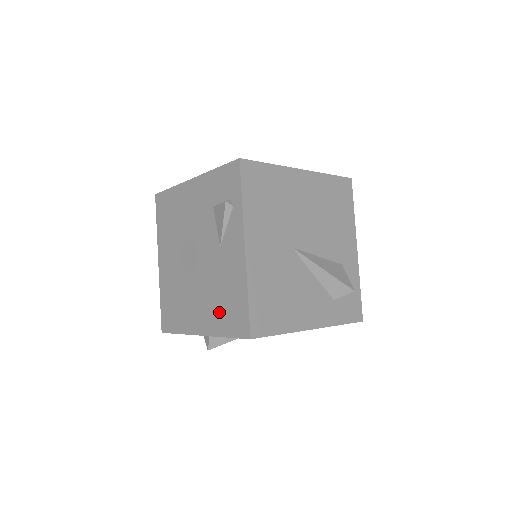
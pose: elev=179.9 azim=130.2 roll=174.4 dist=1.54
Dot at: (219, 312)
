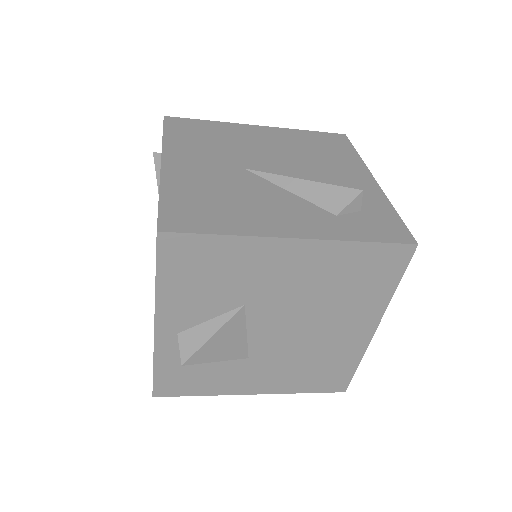
Dot at: occluded
